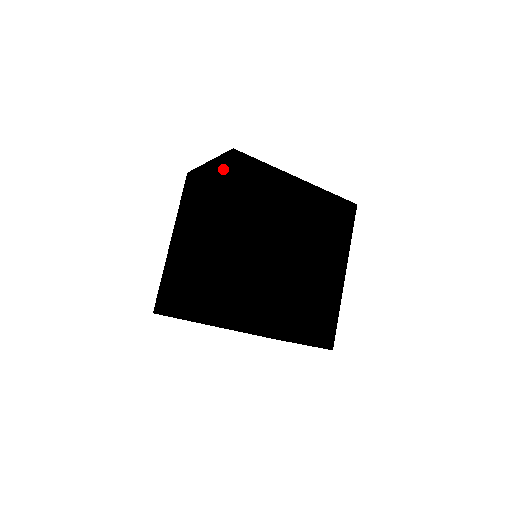
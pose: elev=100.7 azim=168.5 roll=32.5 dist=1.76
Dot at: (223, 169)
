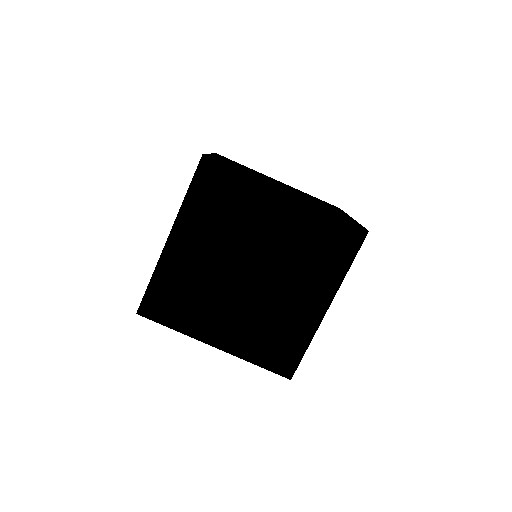
Dot at: occluded
